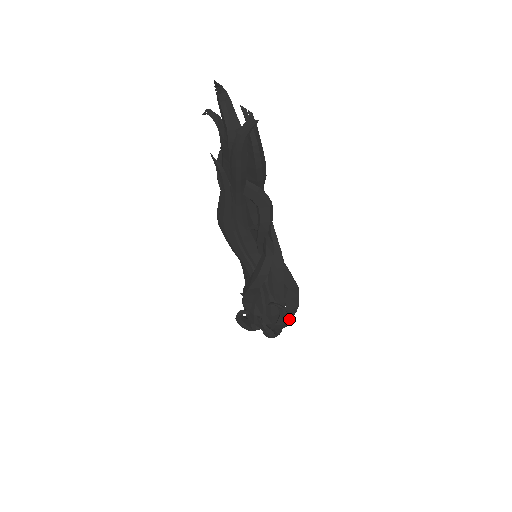
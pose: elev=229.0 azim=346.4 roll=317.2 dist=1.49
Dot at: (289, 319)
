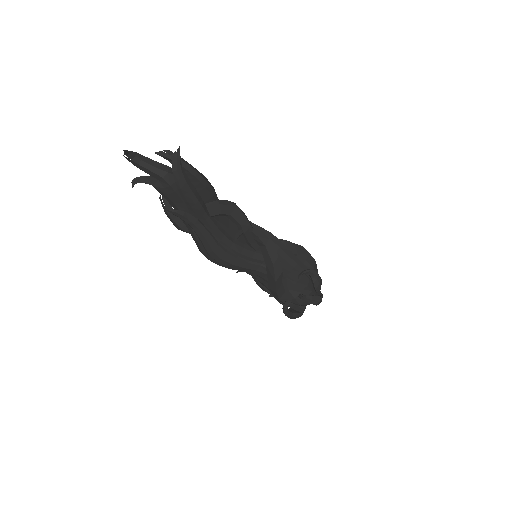
Dot at: occluded
